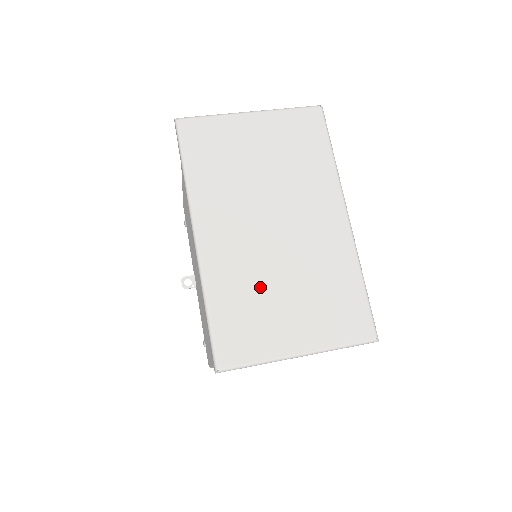
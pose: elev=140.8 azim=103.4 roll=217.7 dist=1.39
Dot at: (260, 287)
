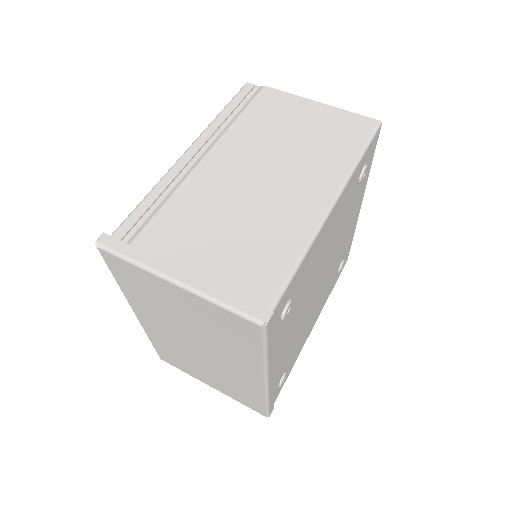
Dot at: (185, 358)
